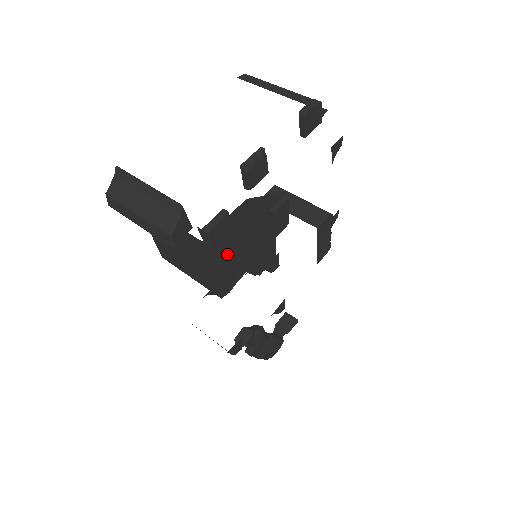
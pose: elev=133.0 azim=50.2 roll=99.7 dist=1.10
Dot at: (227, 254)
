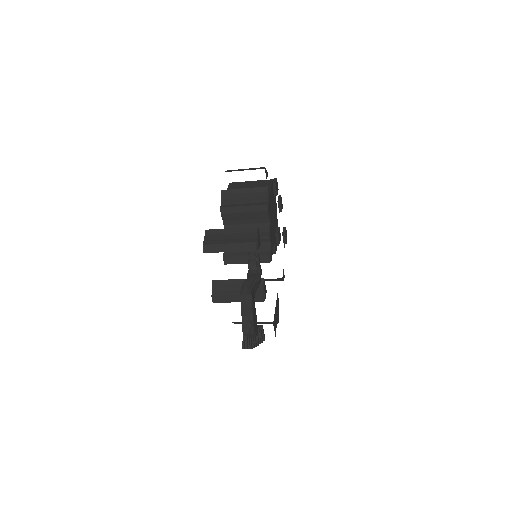
Dot at: (272, 200)
